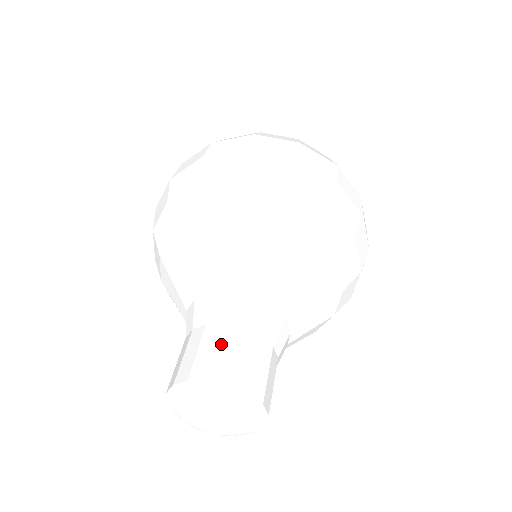
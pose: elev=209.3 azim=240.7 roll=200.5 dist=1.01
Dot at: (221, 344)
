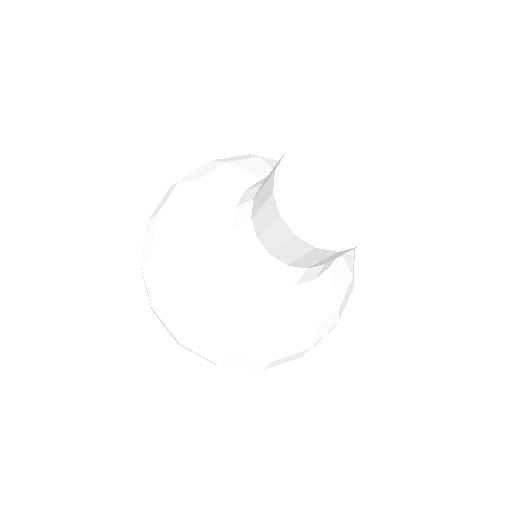
Dot at: occluded
